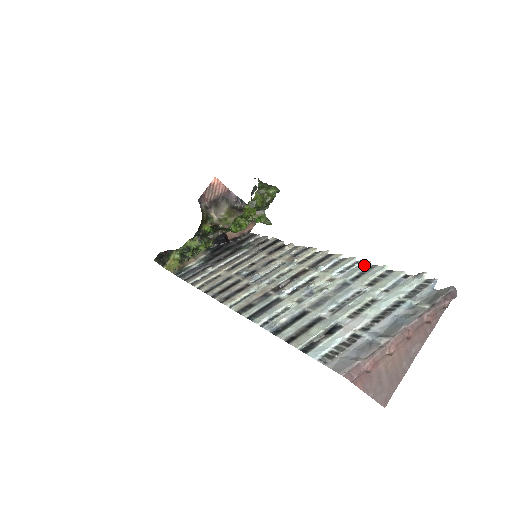
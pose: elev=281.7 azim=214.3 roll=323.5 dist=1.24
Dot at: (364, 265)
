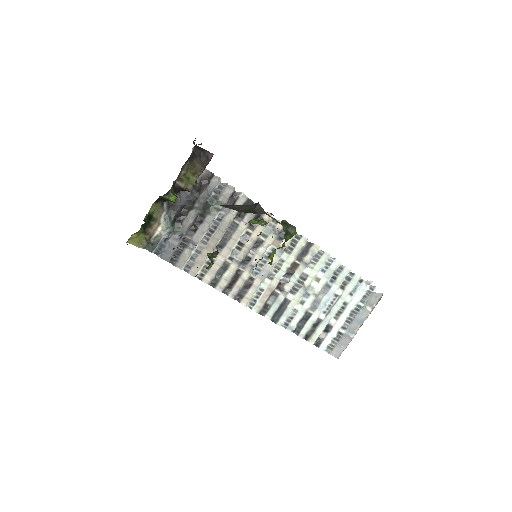
Dot at: (337, 266)
